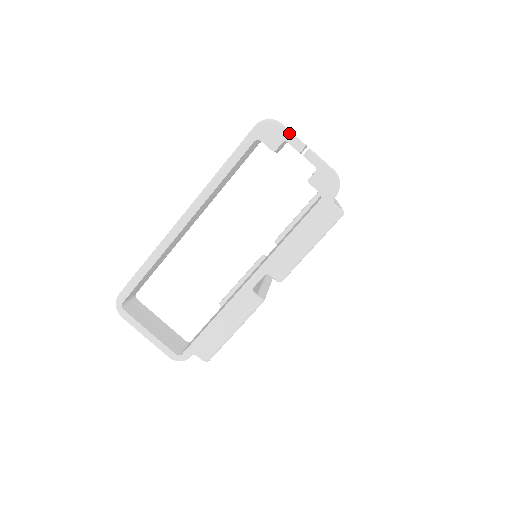
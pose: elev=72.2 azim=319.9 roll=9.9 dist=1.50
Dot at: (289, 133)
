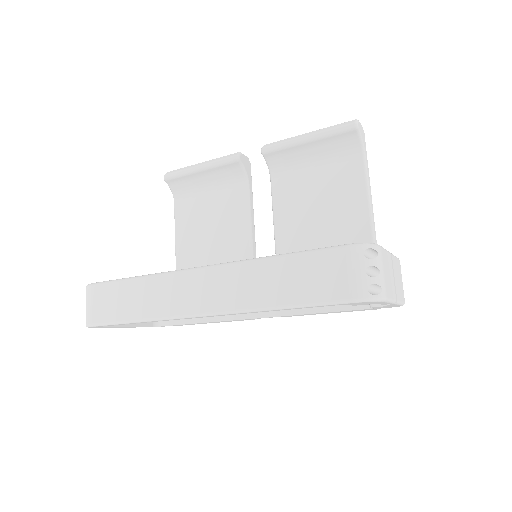
Dot at: occluded
